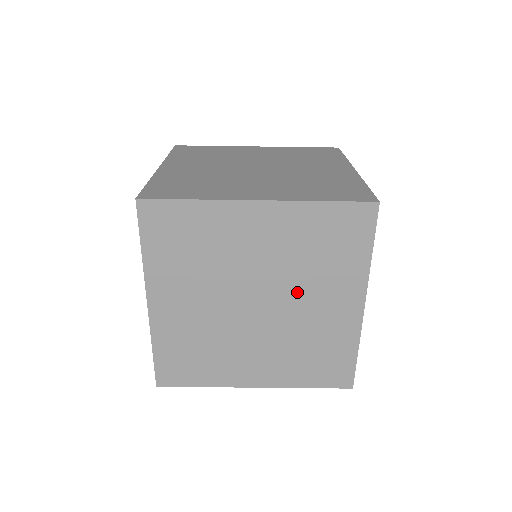
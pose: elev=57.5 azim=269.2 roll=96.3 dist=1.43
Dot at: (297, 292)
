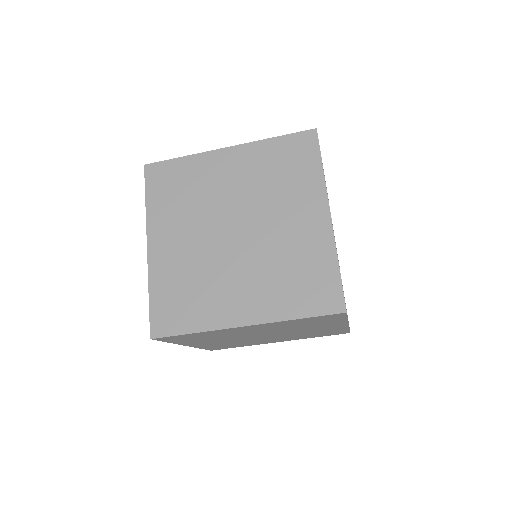
Dot at: (293, 330)
